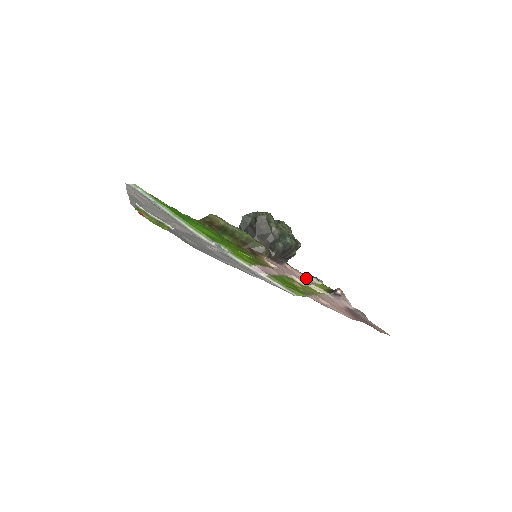
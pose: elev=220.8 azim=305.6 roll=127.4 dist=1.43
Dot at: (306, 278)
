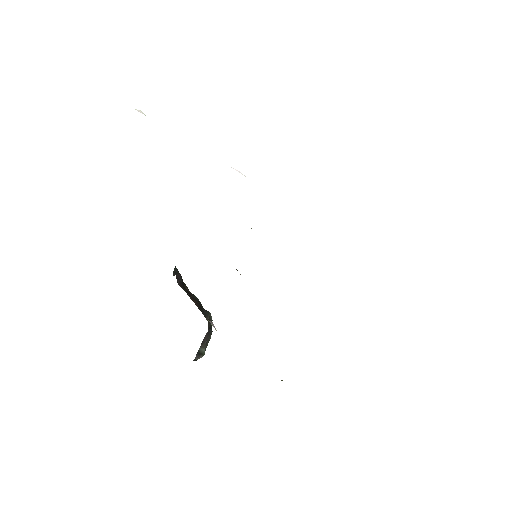
Dot at: occluded
